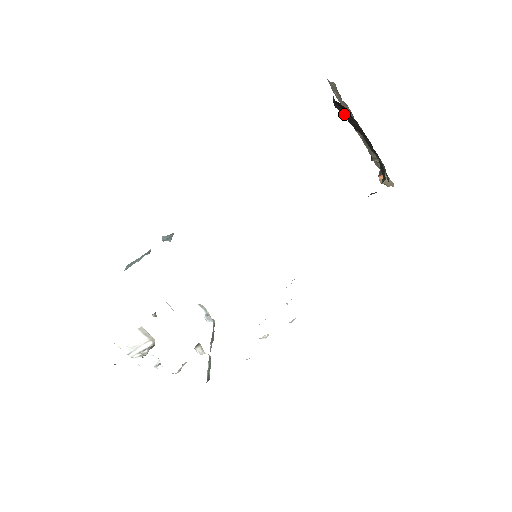
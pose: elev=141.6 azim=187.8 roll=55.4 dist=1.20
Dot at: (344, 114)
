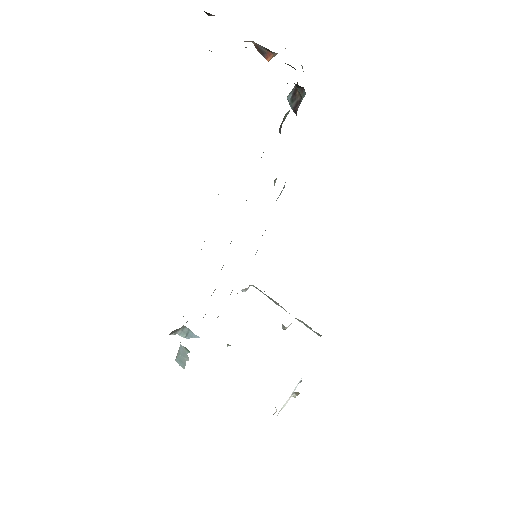
Dot at: occluded
